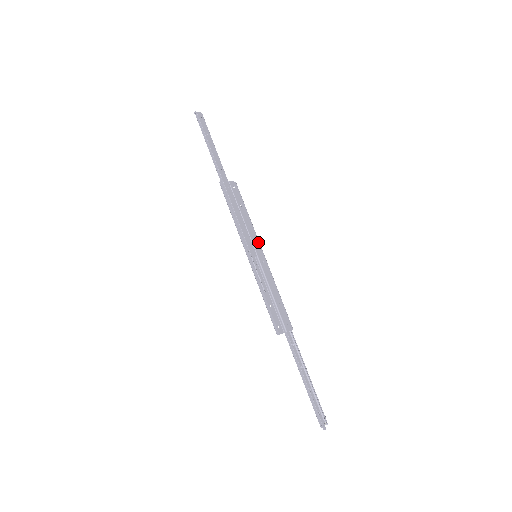
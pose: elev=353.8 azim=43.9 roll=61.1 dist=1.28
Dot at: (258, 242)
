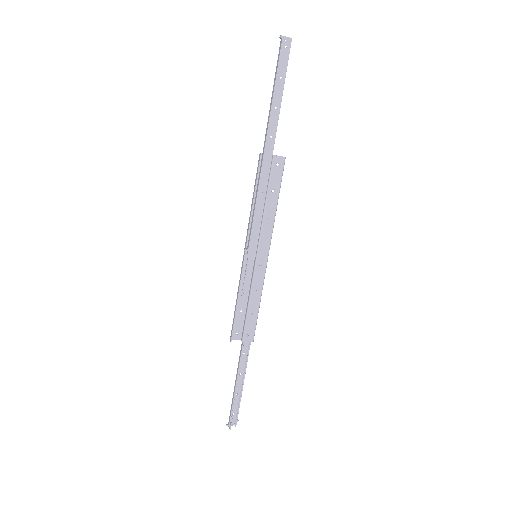
Dot at: (269, 241)
